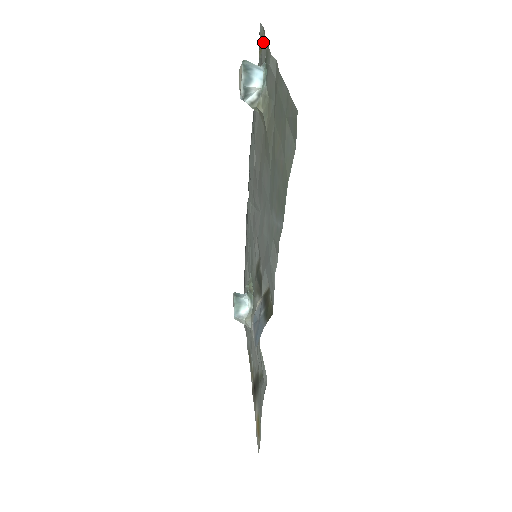
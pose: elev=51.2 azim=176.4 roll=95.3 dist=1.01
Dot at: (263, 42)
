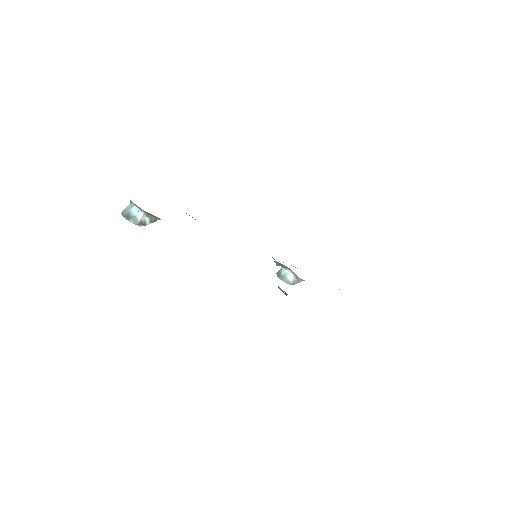
Dot at: occluded
